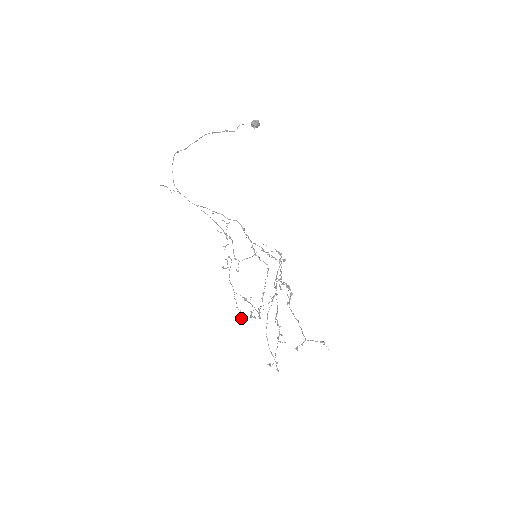
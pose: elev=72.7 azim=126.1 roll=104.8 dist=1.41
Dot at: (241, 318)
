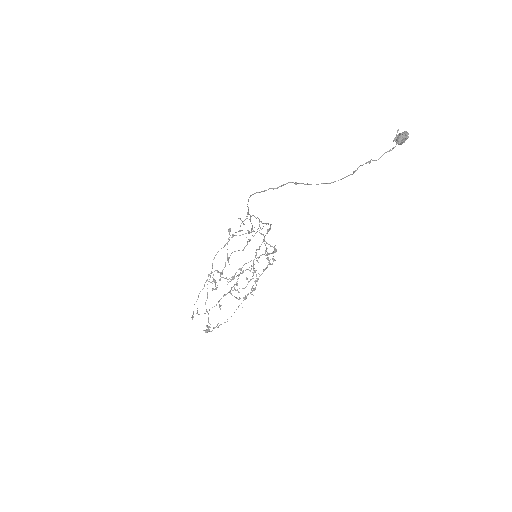
Dot at: occluded
